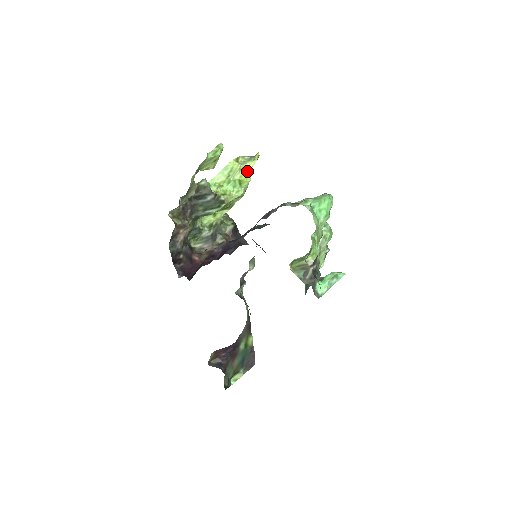
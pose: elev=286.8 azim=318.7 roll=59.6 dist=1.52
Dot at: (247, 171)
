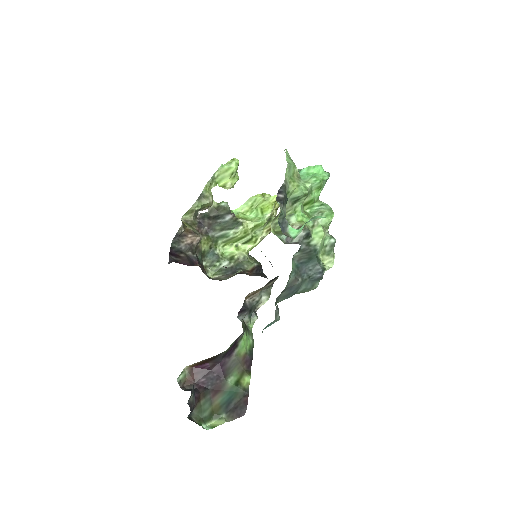
Dot at: (271, 203)
